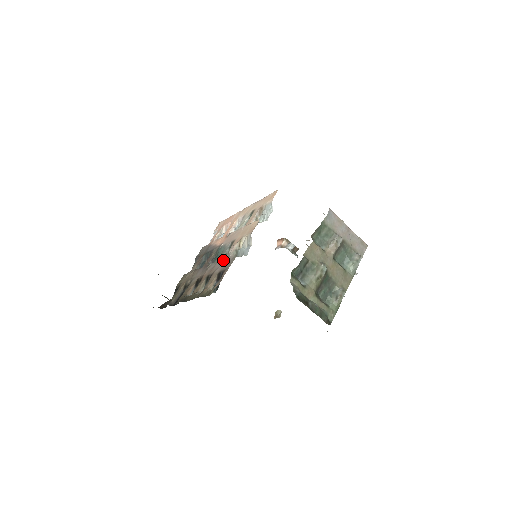
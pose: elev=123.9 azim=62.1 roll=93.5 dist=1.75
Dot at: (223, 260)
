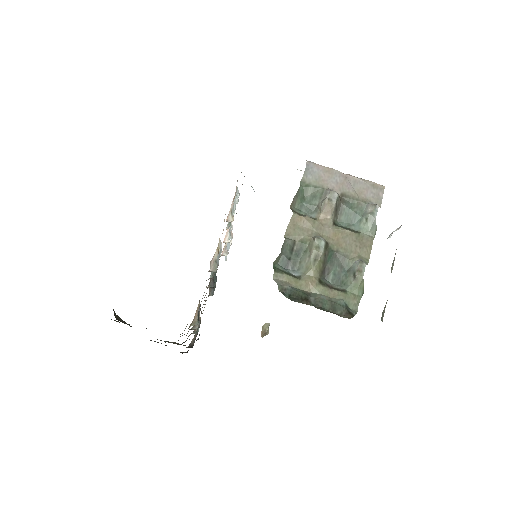
Dot at: occluded
